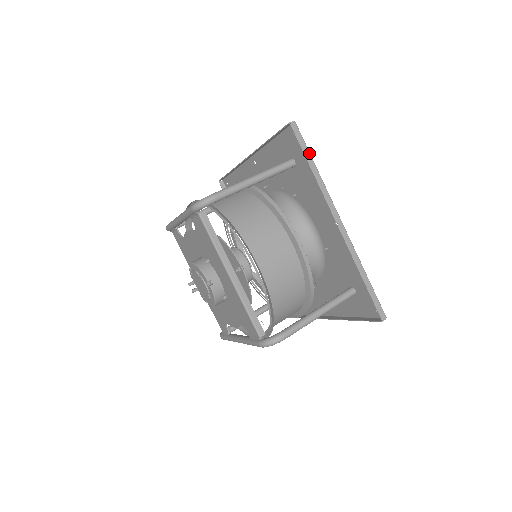
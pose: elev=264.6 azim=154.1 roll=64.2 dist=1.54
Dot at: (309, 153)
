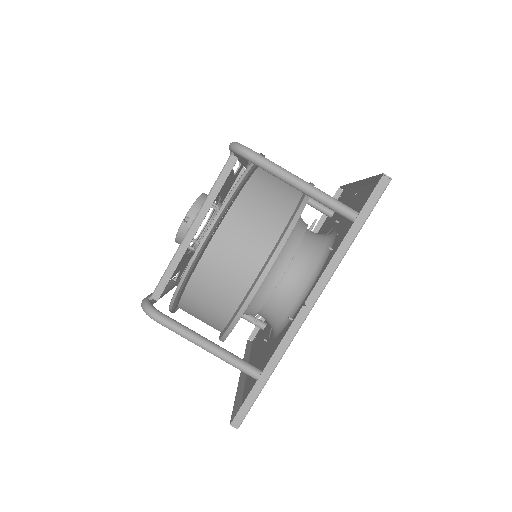
Dot at: (365, 220)
